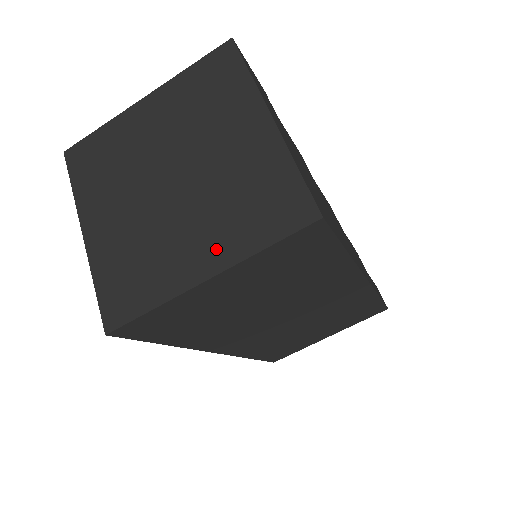
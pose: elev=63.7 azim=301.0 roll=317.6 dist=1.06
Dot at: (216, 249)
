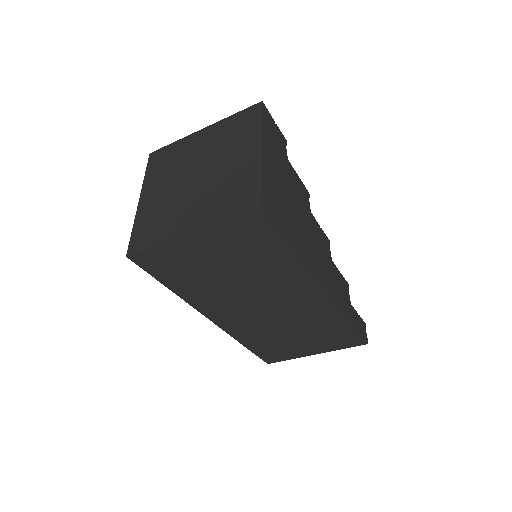
Dot at: (201, 217)
